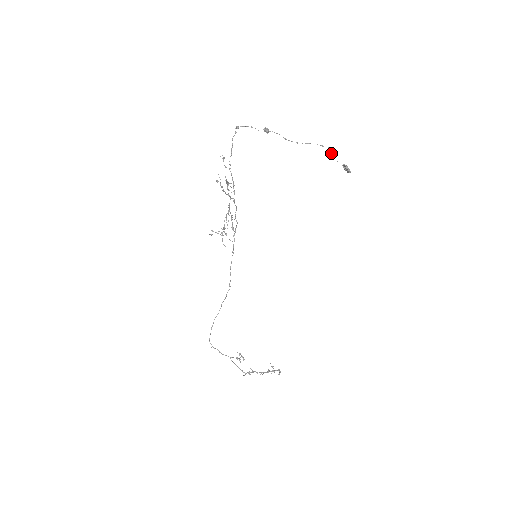
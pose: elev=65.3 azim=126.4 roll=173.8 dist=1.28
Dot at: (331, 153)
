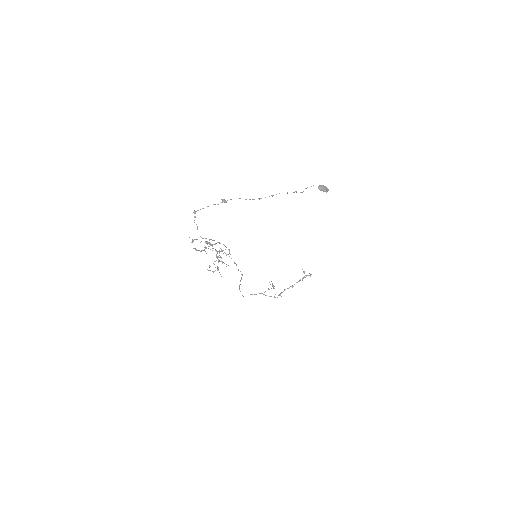
Dot at: occluded
